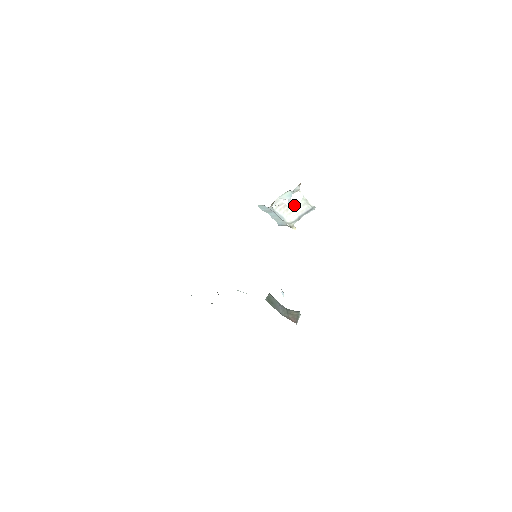
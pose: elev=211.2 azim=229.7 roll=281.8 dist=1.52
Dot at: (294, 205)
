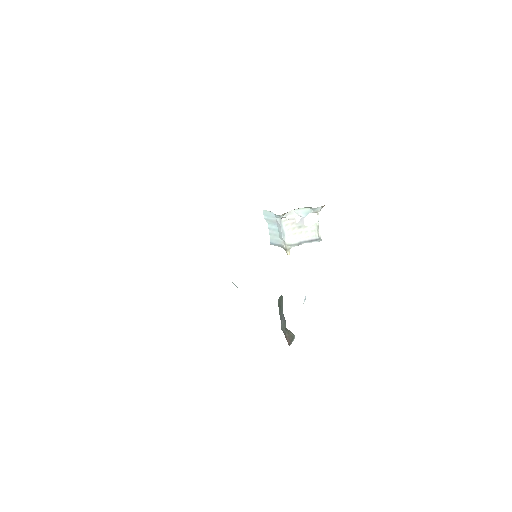
Dot at: (303, 226)
